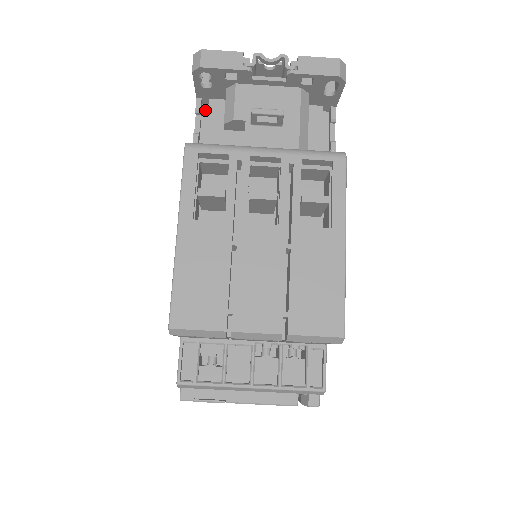
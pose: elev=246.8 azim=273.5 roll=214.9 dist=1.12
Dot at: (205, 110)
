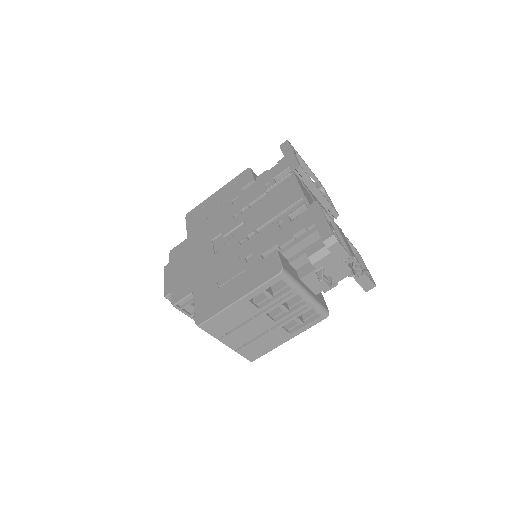
Dot at: occluded
